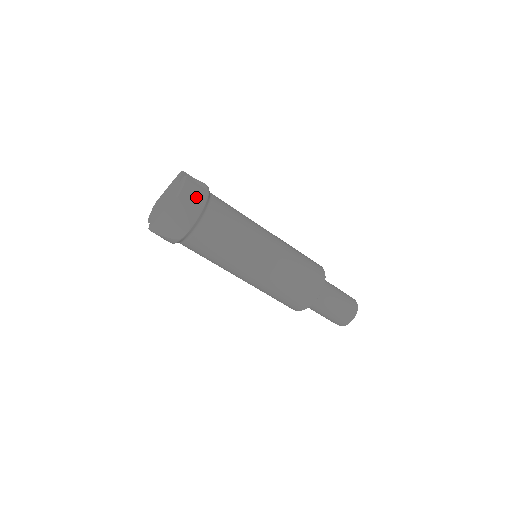
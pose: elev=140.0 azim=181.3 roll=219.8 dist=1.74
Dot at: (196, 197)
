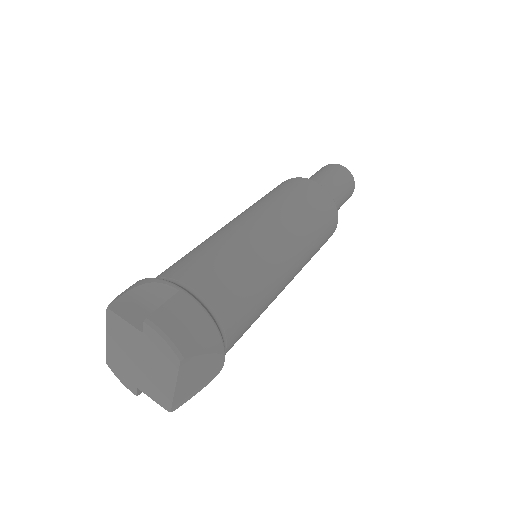
Dot at: (192, 322)
